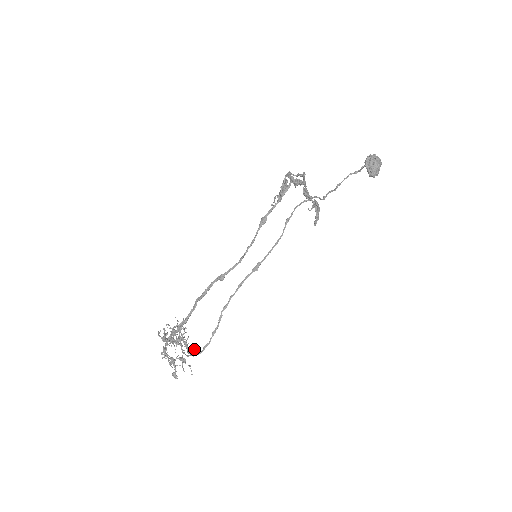
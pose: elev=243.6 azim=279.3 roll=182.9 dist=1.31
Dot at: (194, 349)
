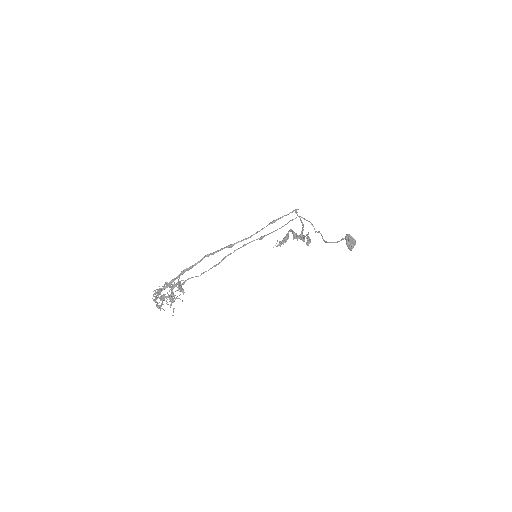
Dot at: (182, 300)
